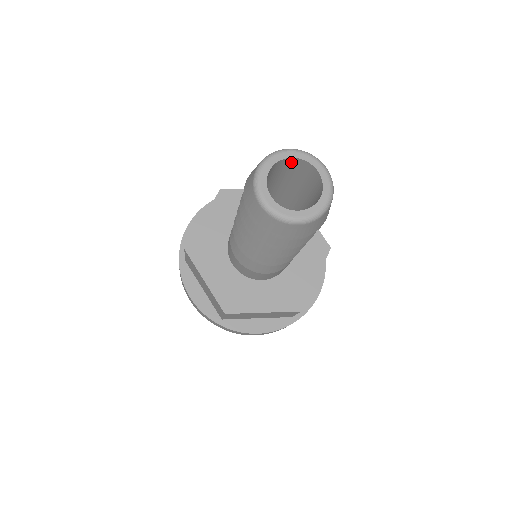
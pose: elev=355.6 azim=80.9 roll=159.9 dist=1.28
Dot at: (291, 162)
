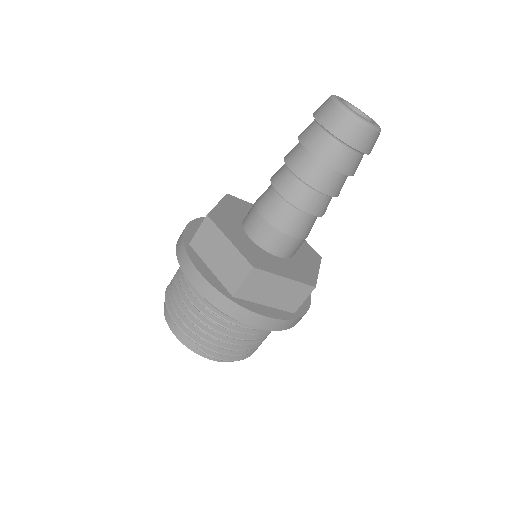
Dot at: occluded
